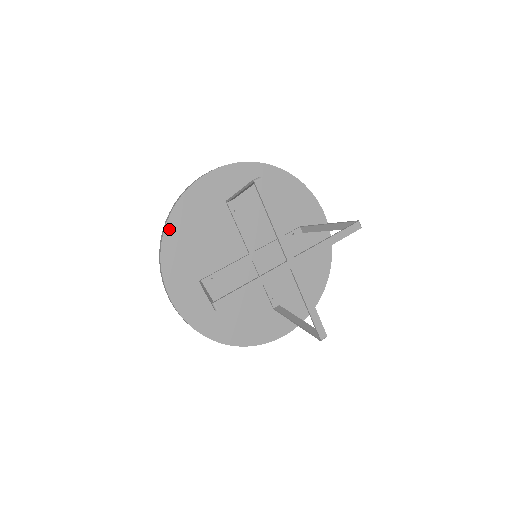
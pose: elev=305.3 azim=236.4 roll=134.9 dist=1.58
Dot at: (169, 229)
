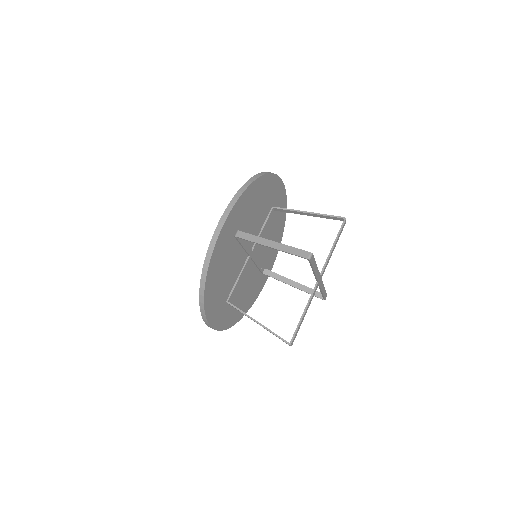
Dot at: (206, 291)
